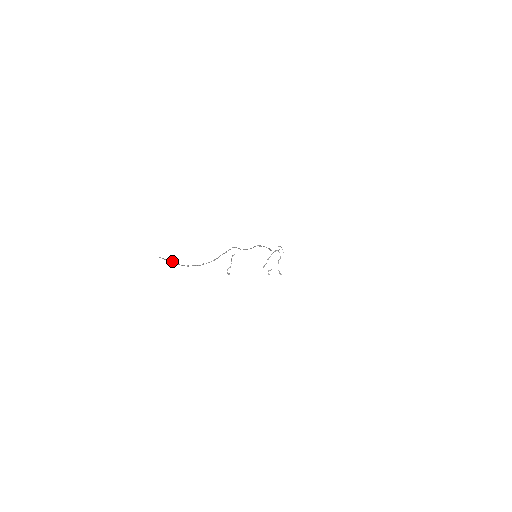
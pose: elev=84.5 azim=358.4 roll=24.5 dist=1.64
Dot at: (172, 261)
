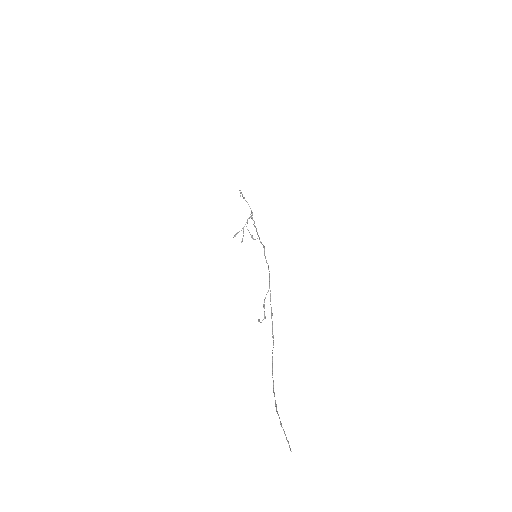
Dot at: (280, 421)
